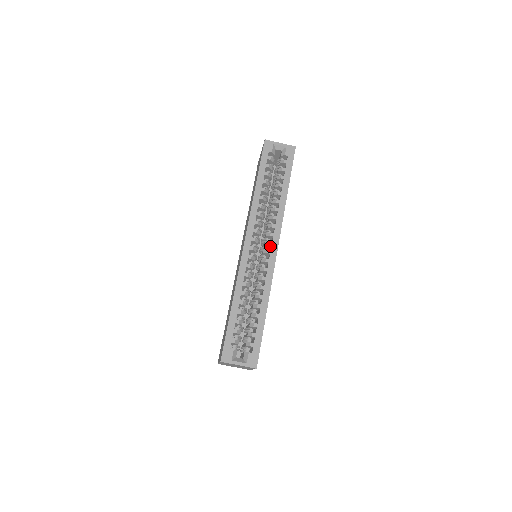
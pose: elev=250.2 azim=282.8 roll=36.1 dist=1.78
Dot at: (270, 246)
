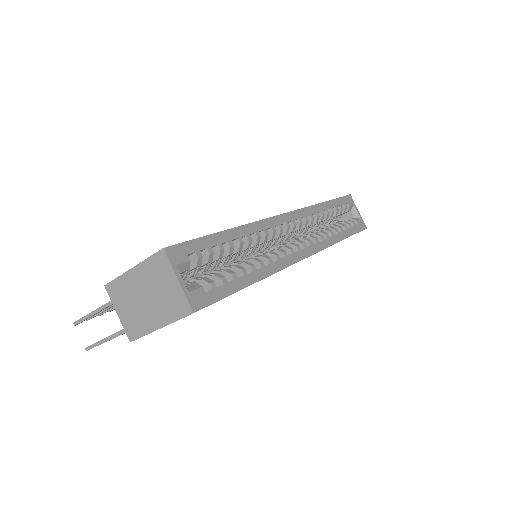
Dot at: occluded
